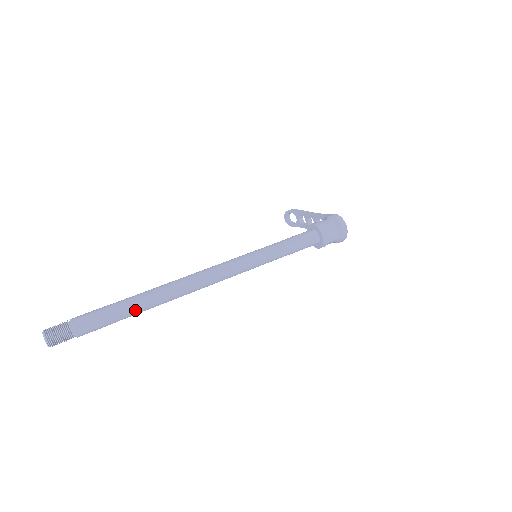
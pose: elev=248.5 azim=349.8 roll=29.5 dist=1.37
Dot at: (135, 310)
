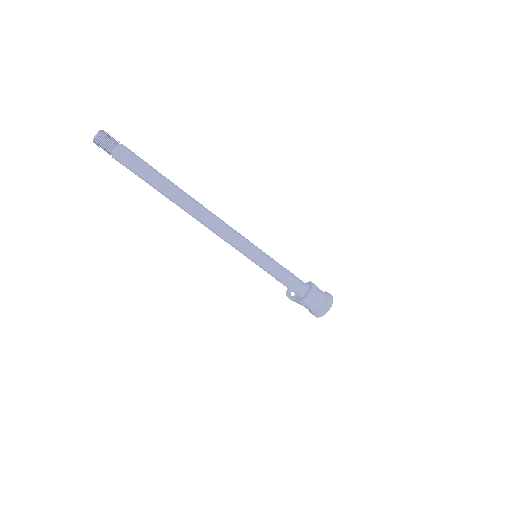
Dot at: (159, 183)
